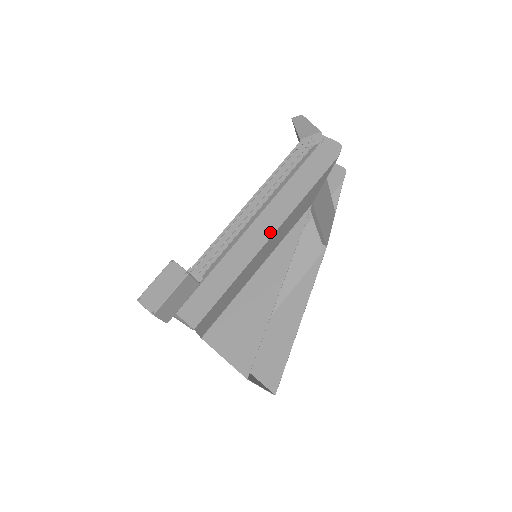
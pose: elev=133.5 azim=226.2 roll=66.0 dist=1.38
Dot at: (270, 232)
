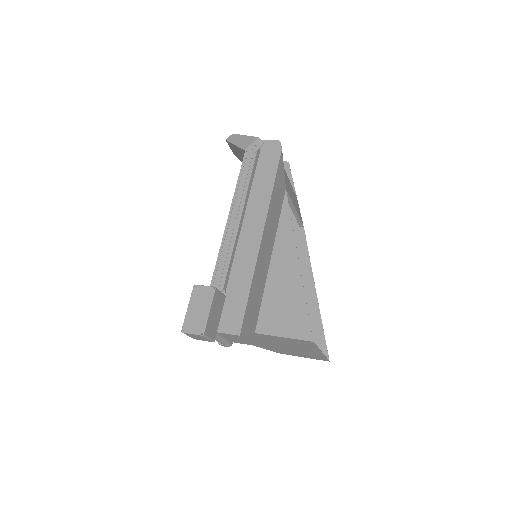
Dot at: (260, 229)
